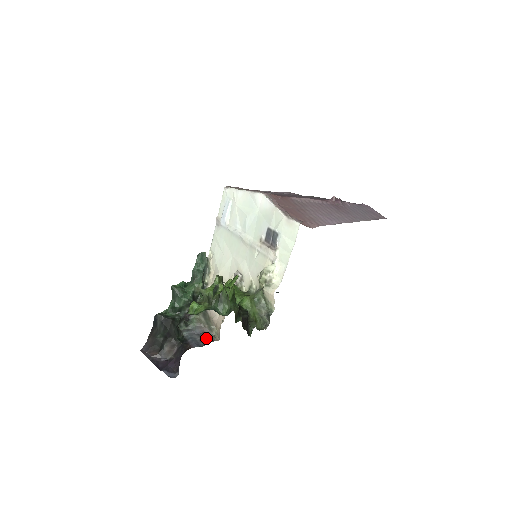
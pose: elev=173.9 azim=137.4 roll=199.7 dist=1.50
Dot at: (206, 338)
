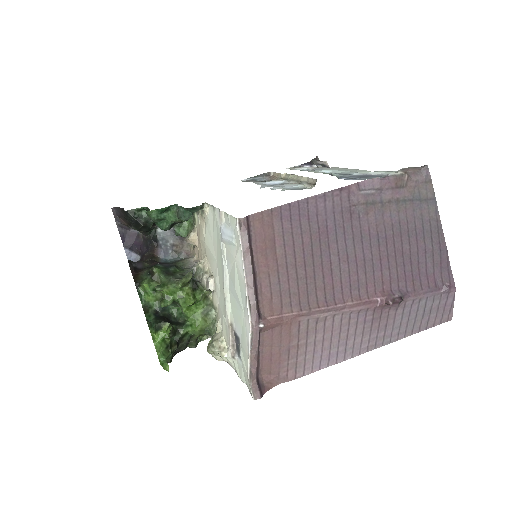
Dot at: (180, 244)
